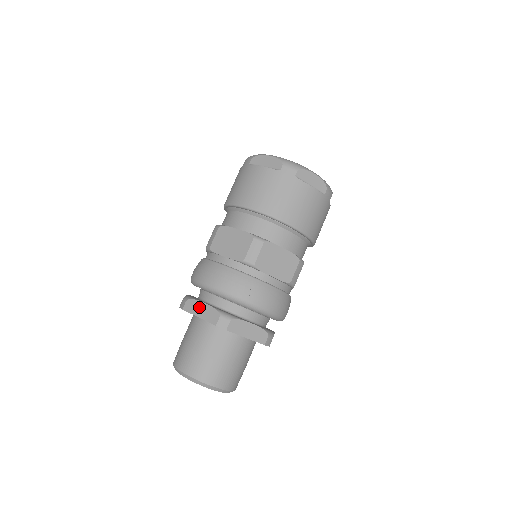
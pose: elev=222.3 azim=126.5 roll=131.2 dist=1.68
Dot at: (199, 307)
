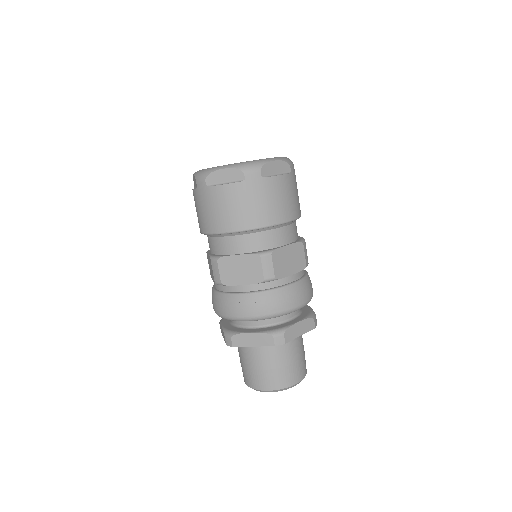
Dot at: (221, 329)
